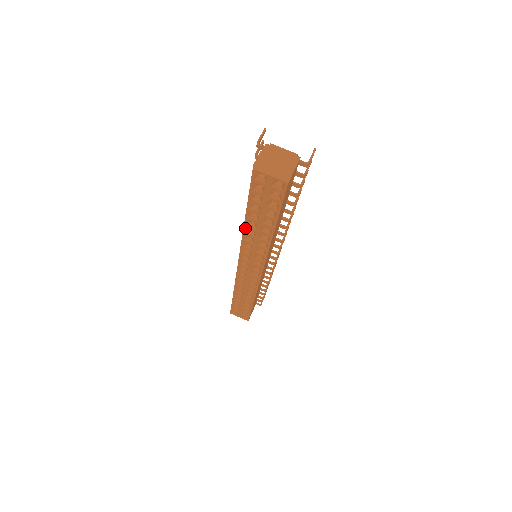
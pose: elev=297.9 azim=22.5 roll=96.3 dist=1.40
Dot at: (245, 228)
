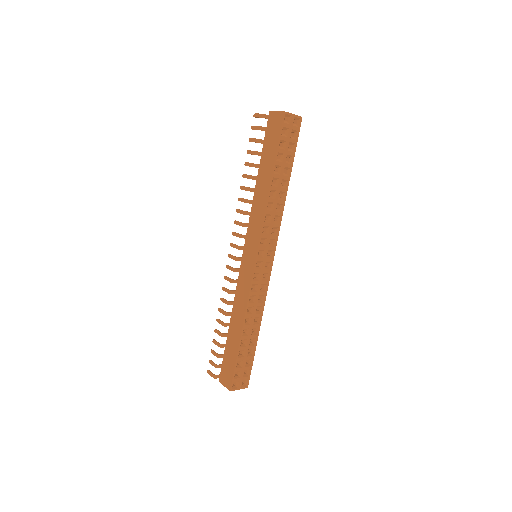
Dot at: (270, 191)
